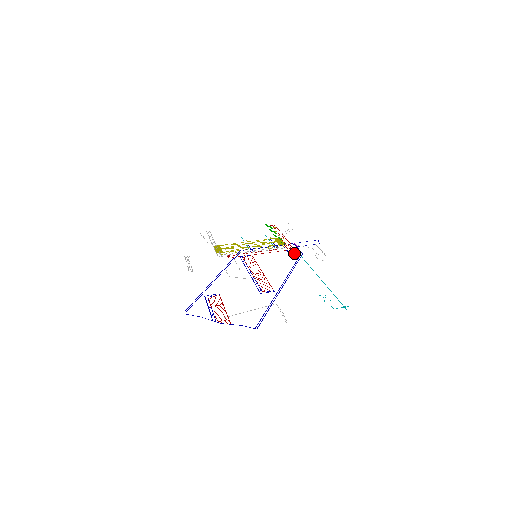
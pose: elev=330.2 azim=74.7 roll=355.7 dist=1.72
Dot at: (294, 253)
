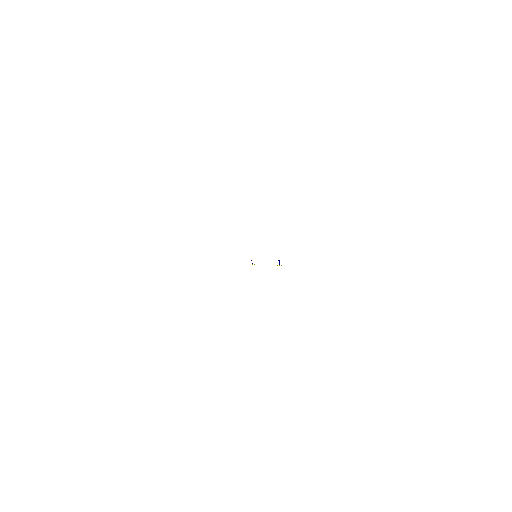
Dot at: occluded
